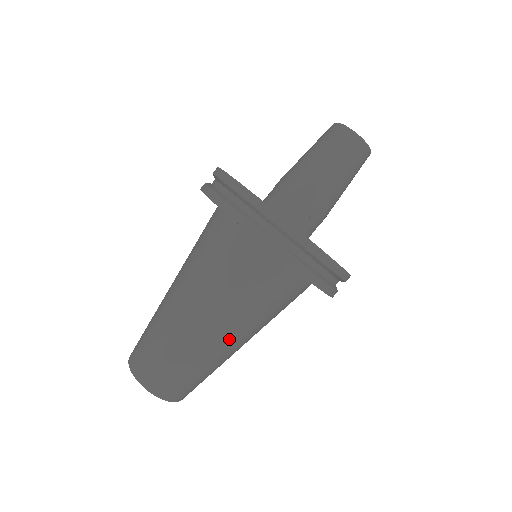
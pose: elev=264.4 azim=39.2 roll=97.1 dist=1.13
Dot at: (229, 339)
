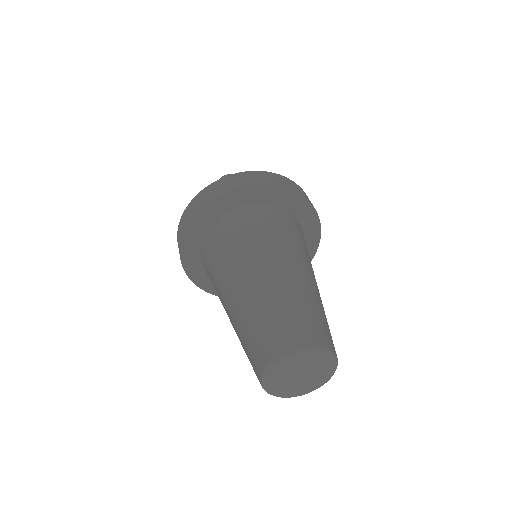
Dot at: (281, 266)
